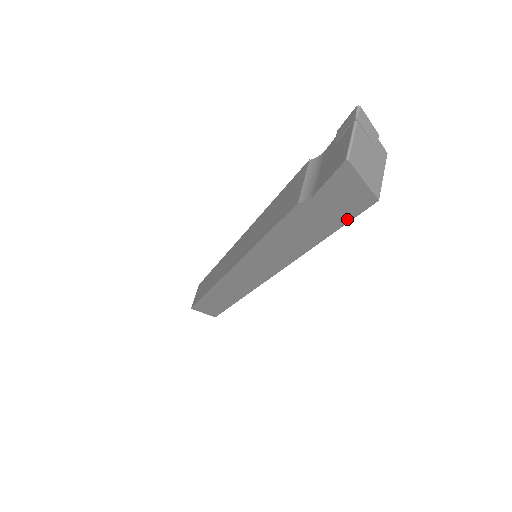
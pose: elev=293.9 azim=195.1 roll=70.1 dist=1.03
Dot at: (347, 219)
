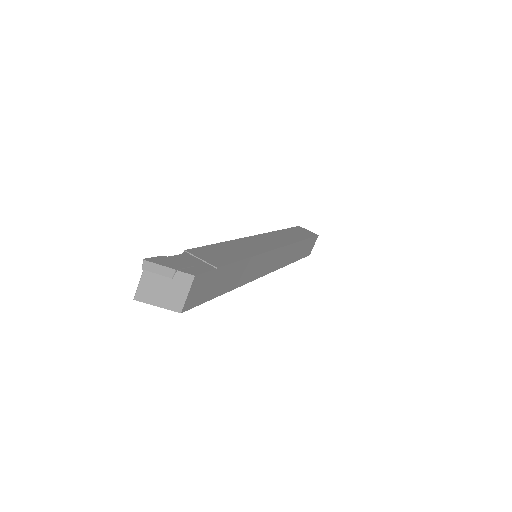
Dot at: (198, 303)
